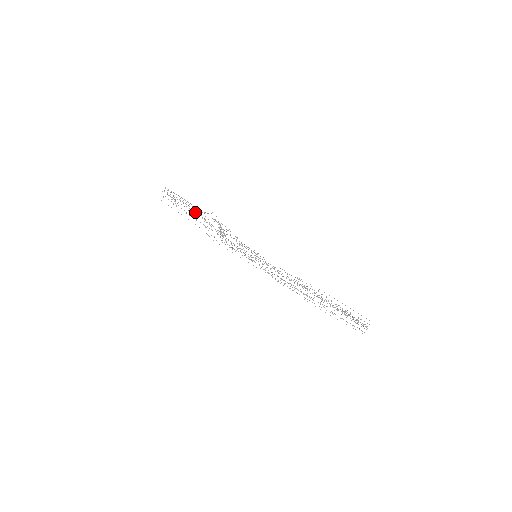
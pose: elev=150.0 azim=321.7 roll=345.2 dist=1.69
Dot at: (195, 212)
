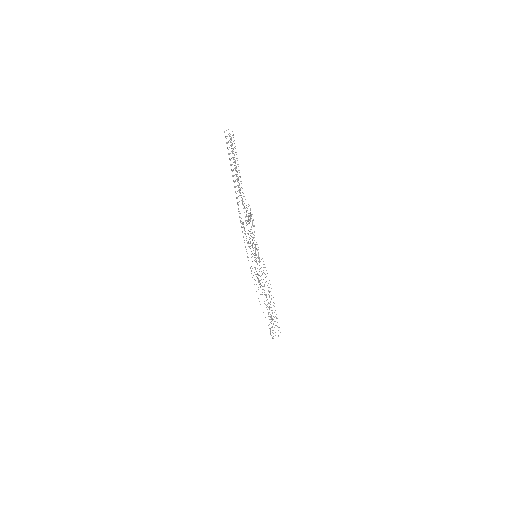
Dot at: (238, 190)
